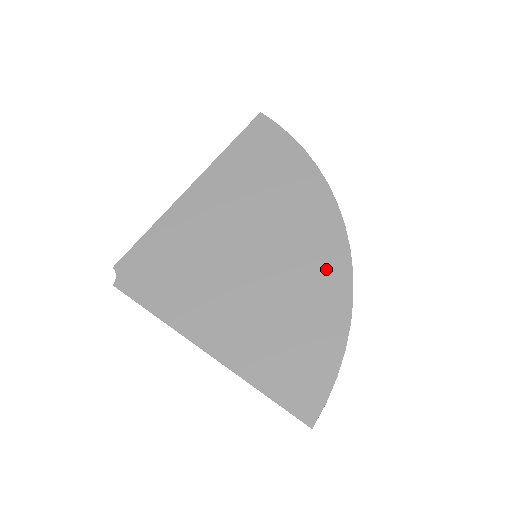
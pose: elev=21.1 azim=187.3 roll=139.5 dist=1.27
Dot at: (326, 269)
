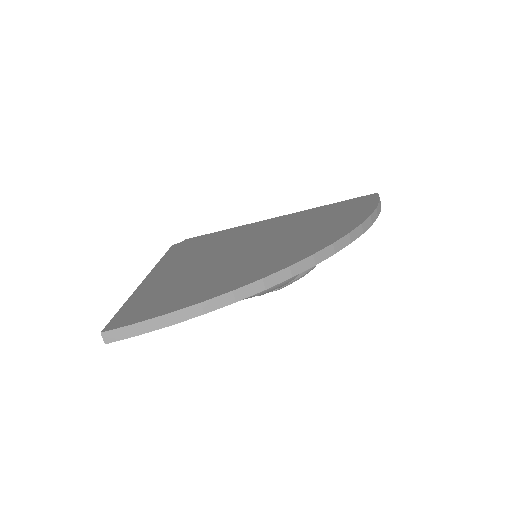
Dot at: (275, 260)
